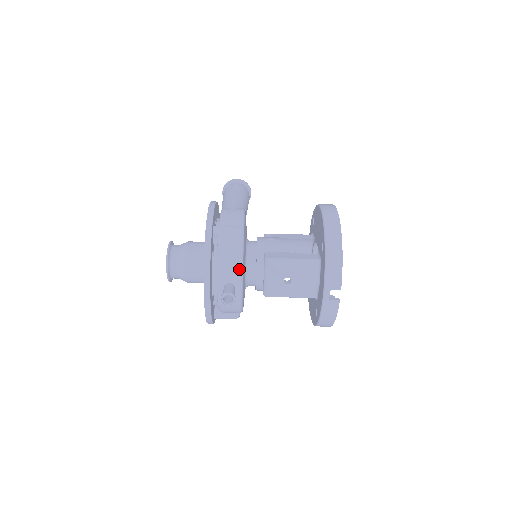
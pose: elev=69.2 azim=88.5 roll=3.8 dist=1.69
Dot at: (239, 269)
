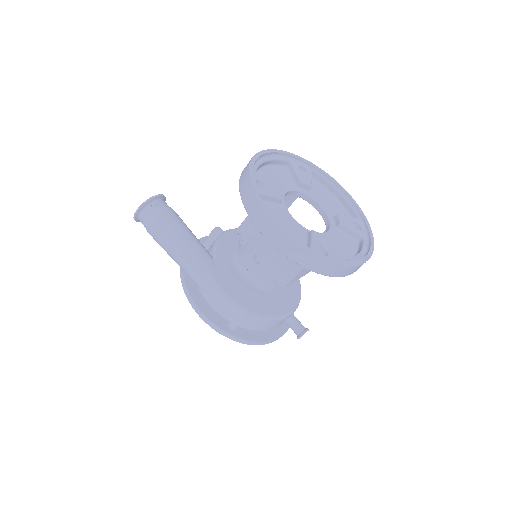
Dot at: (282, 319)
